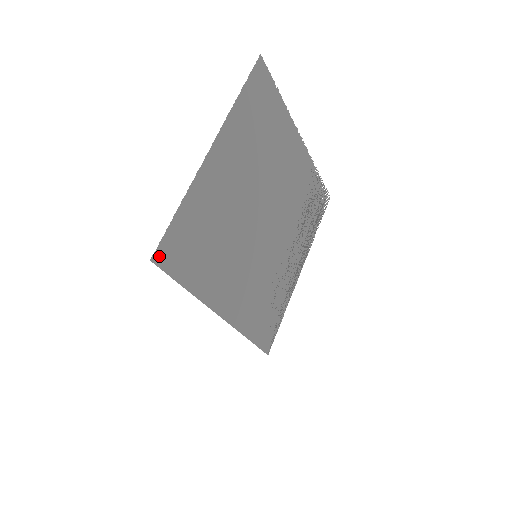
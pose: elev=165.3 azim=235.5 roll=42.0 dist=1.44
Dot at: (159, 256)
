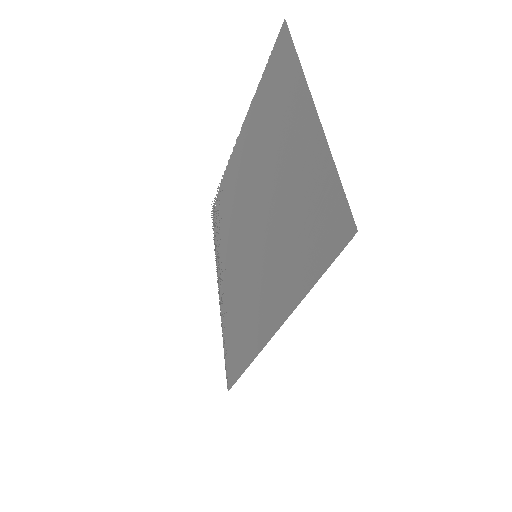
Dot at: (348, 226)
